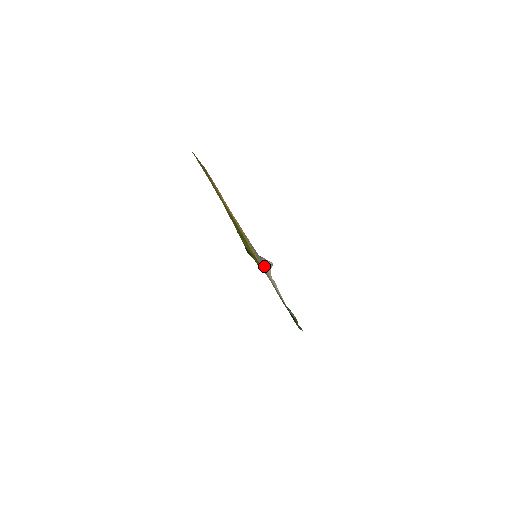
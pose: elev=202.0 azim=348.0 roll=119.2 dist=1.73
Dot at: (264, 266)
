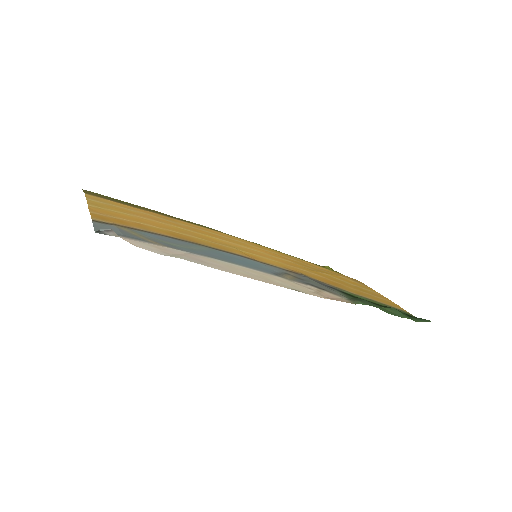
Dot at: (177, 249)
